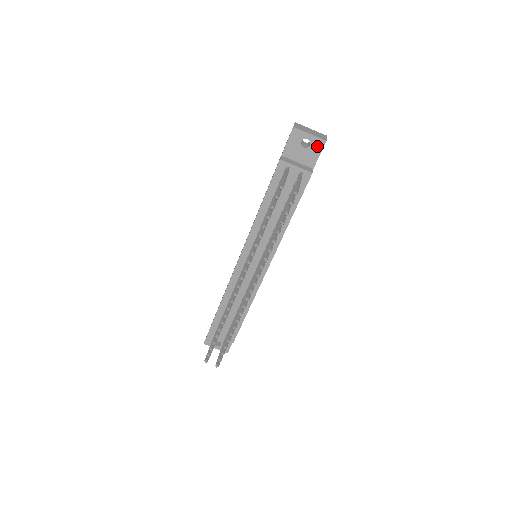
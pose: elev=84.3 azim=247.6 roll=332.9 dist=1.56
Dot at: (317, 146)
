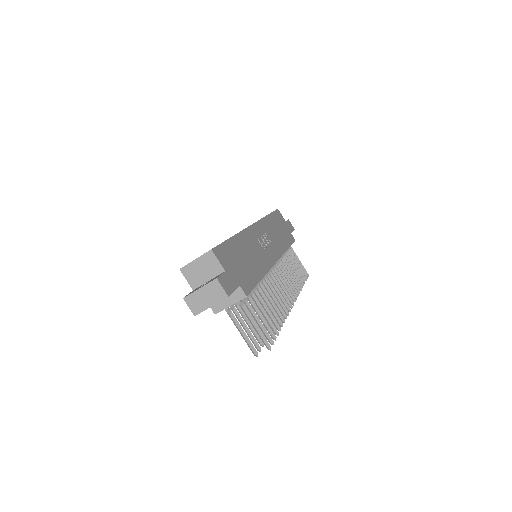
Dot at: occluded
